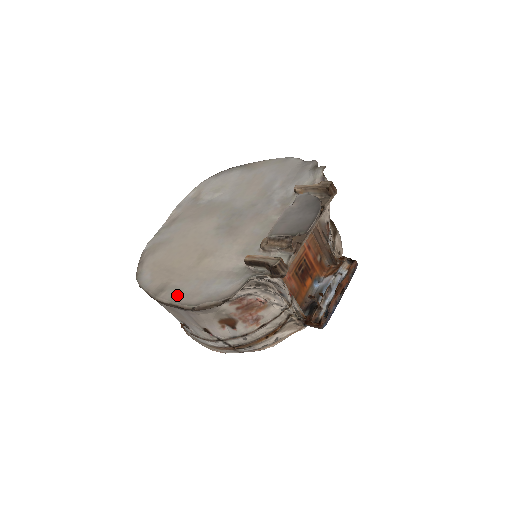
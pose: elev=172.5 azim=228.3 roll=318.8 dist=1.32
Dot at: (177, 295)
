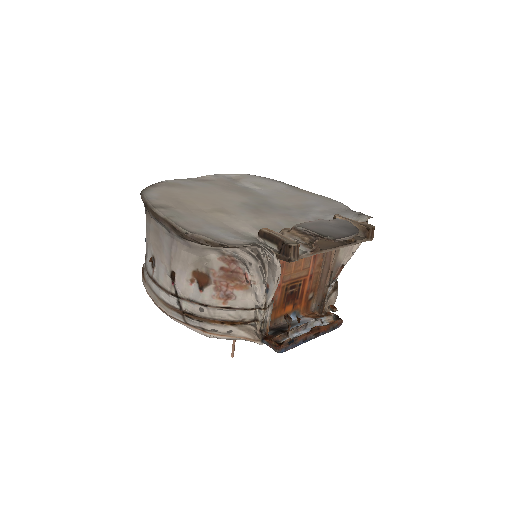
Dot at: (176, 217)
